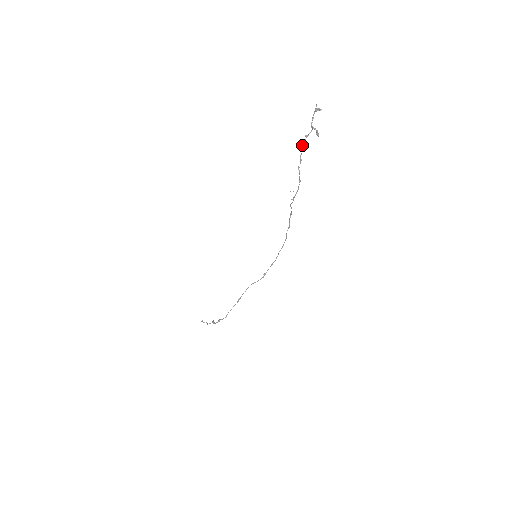
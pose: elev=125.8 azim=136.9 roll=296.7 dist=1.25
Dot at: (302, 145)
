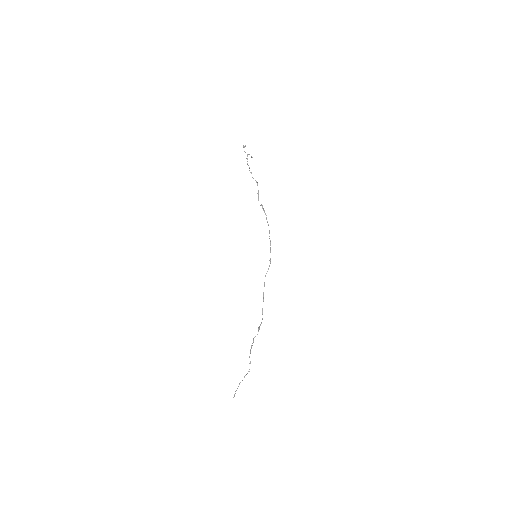
Dot at: (248, 165)
